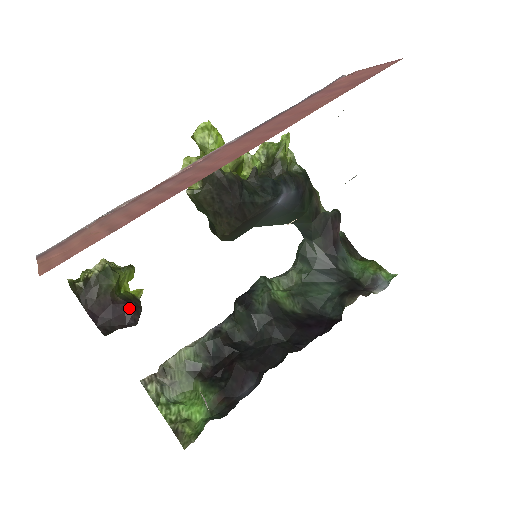
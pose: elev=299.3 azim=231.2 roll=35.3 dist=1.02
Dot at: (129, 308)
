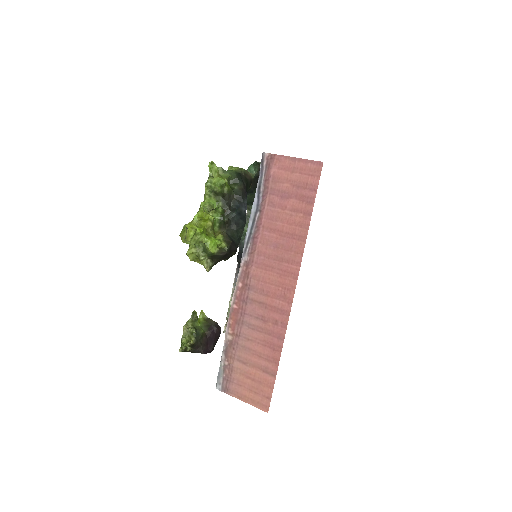
Dot at: (215, 331)
